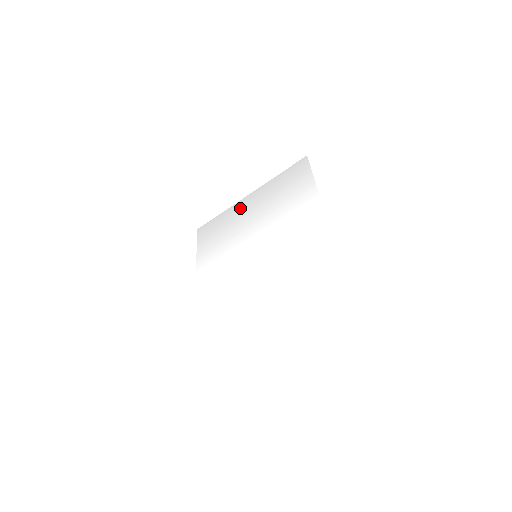
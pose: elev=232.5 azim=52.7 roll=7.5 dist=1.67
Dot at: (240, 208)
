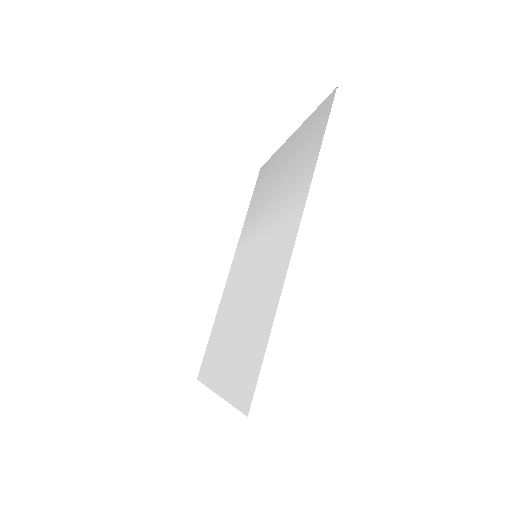
Dot at: (280, 158)
